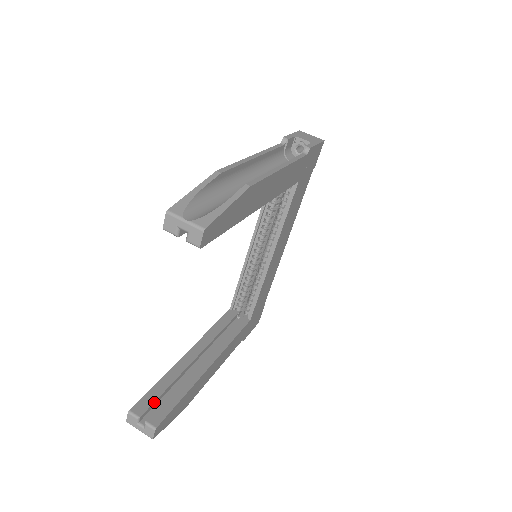
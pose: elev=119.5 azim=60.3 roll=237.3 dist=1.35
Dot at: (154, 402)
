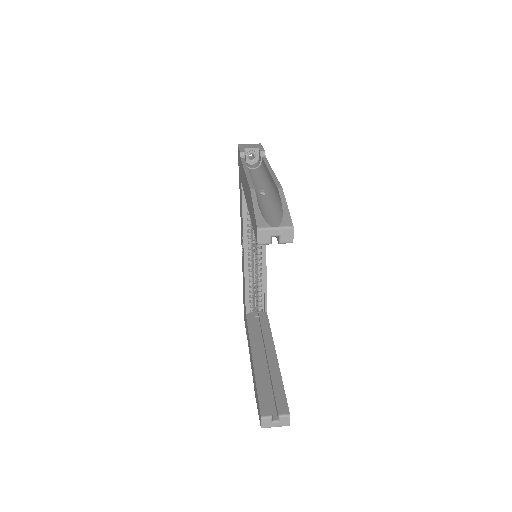
Dot at: (269, 401)
